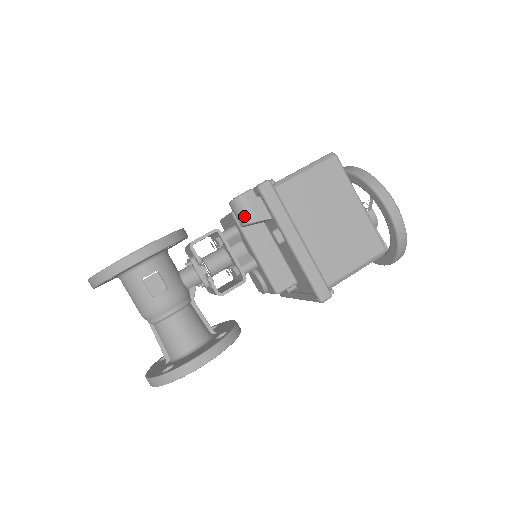
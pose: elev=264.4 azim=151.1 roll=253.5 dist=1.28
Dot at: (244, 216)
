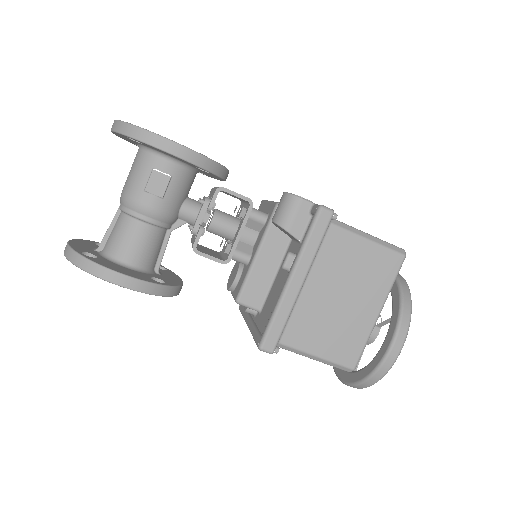
Dot at: (283, 215)
